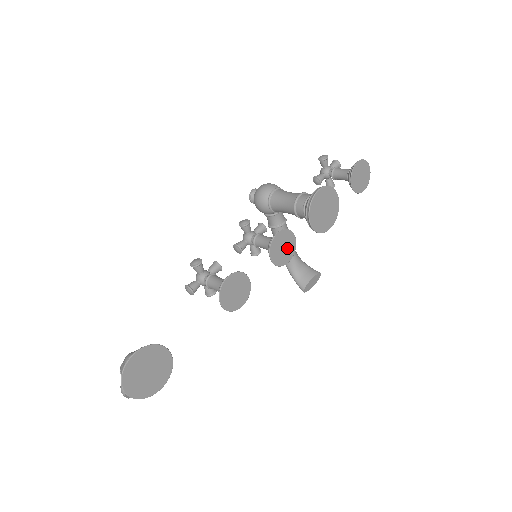
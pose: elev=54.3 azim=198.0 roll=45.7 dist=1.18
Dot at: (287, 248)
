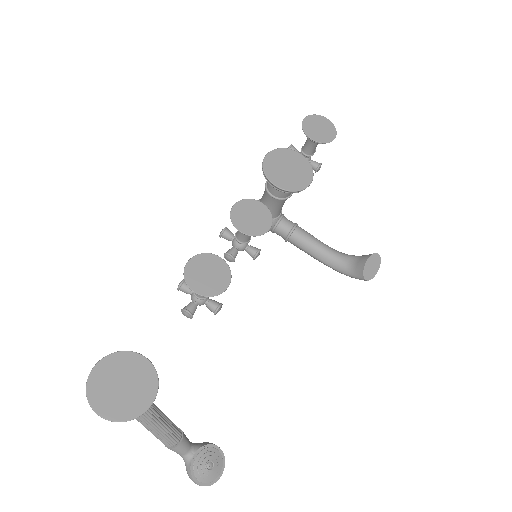
Dot at: (258, 216)
